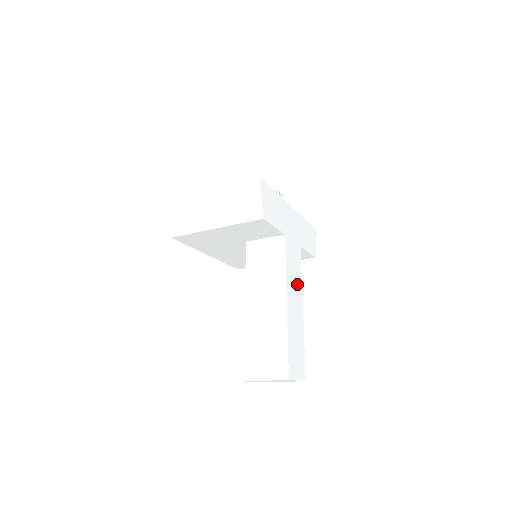
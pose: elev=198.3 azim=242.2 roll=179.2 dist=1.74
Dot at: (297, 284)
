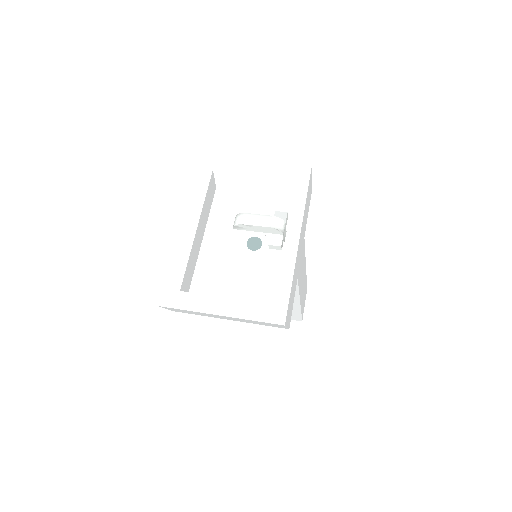
Dot at: (303, 268)
